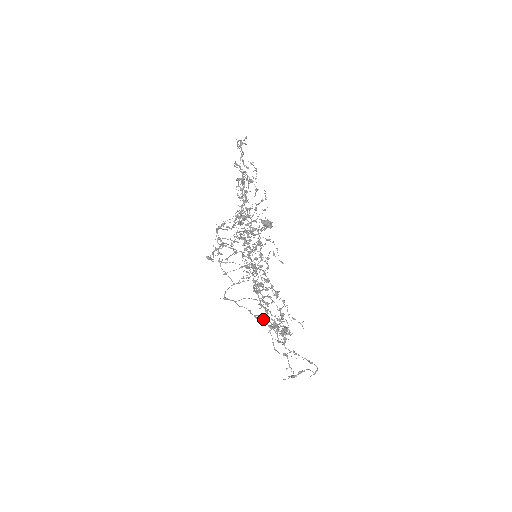
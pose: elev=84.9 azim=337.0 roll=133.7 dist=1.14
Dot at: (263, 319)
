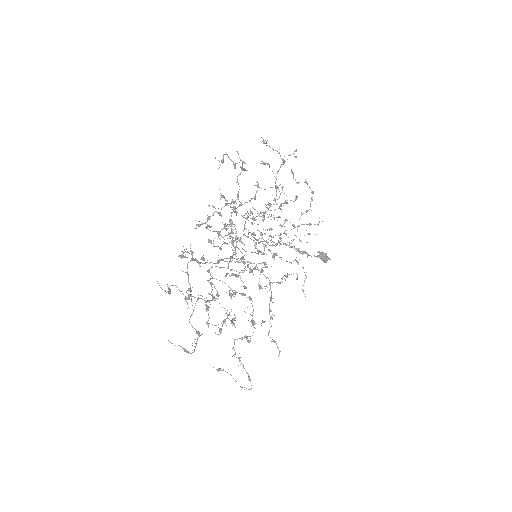
Dot at: occluded
